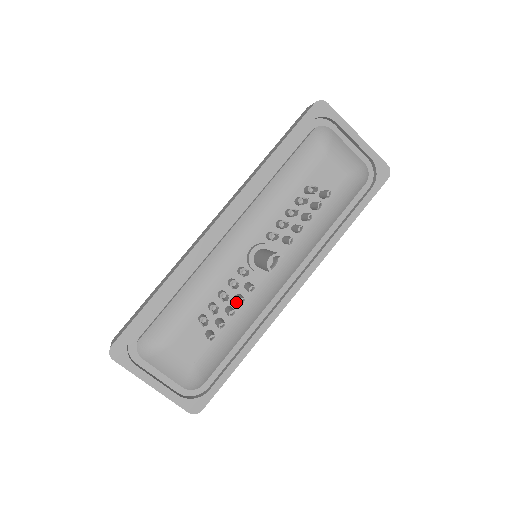
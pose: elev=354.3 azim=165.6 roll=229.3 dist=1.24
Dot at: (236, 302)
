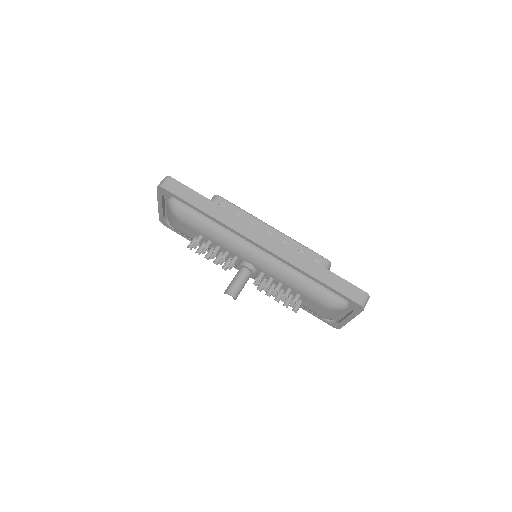
Dot at: (219, 252)
